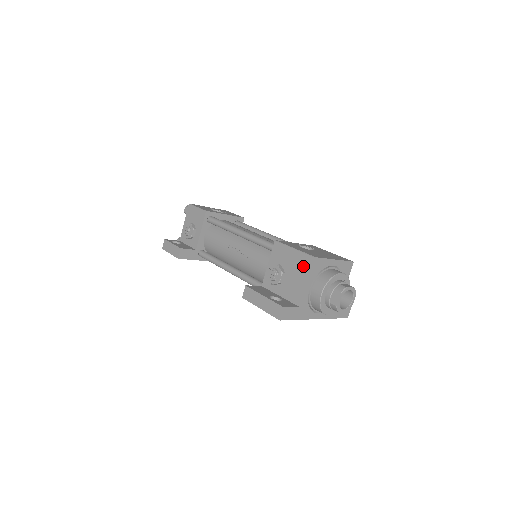
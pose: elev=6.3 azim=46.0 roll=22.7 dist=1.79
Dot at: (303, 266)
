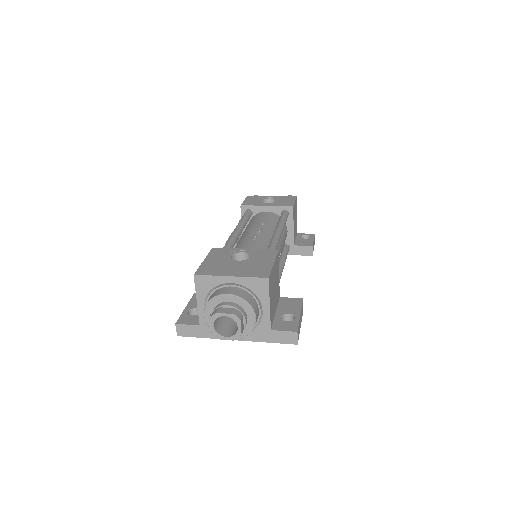
Dot at: occluded
